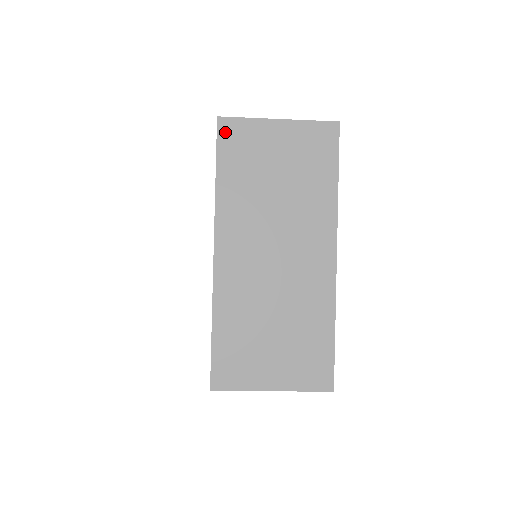
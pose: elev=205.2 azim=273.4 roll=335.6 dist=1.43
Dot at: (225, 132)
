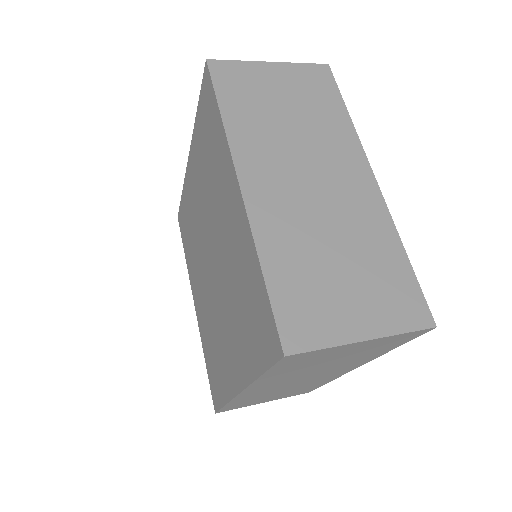
Dot at: (289, 360)
